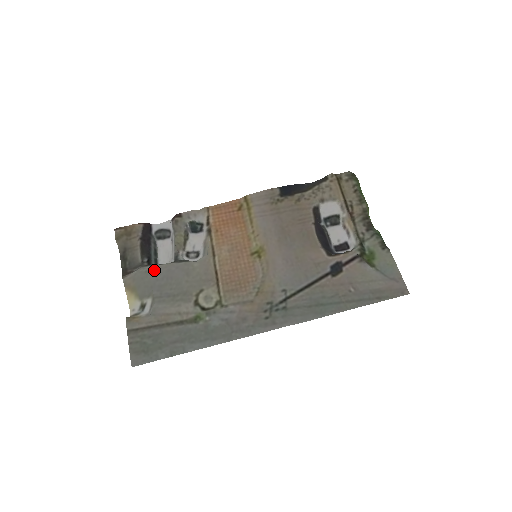
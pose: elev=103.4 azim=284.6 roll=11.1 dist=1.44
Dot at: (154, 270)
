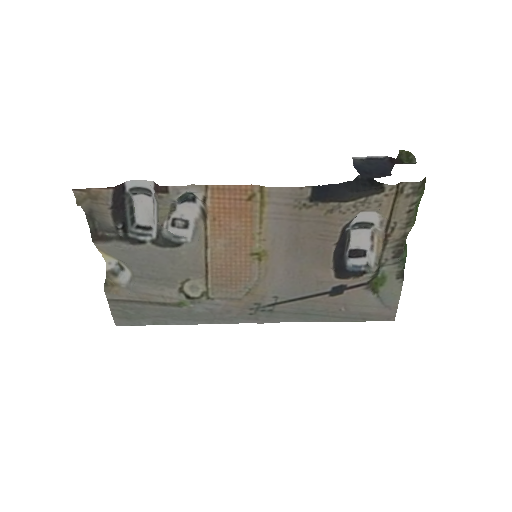
Dot at: (132, 251)
